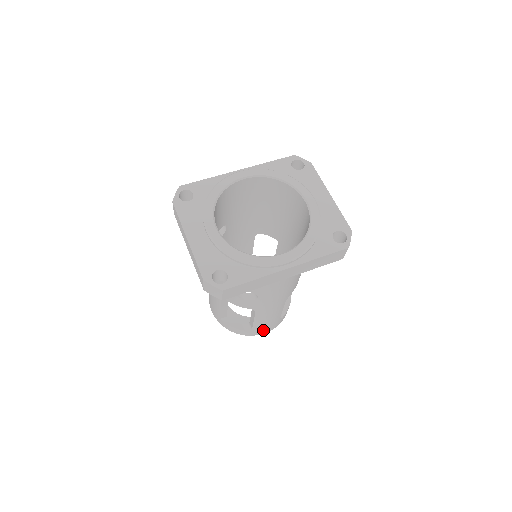
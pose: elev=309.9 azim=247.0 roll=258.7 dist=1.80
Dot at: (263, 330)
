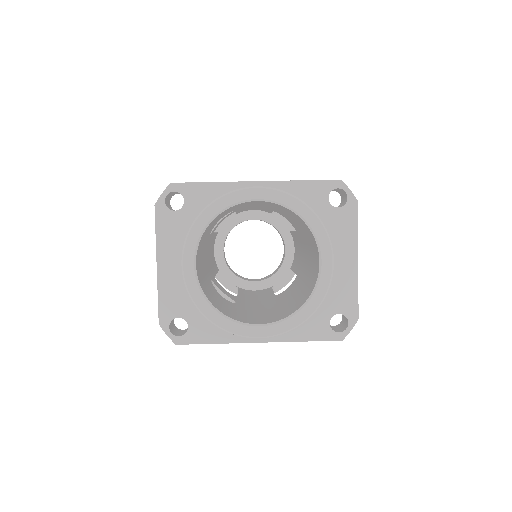
Dot at: occluded
